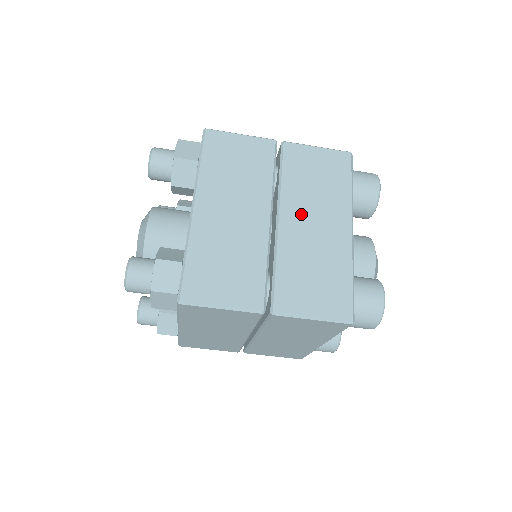
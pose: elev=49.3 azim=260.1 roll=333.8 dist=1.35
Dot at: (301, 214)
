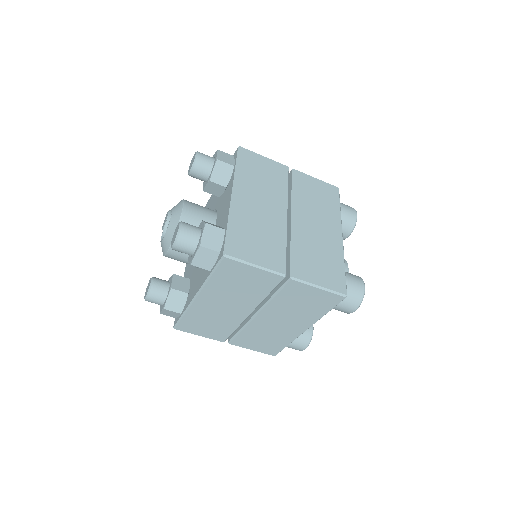
Dot at: (308, 218)
